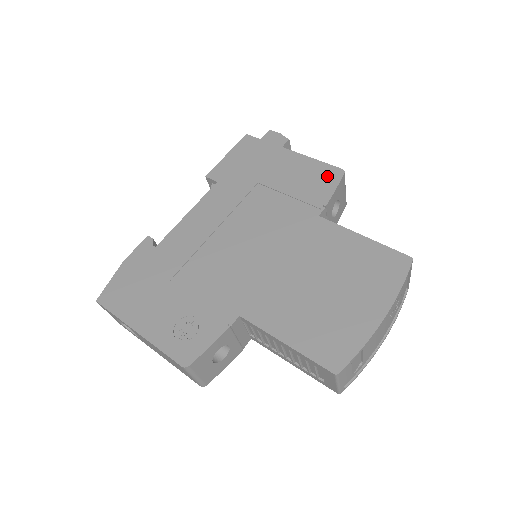
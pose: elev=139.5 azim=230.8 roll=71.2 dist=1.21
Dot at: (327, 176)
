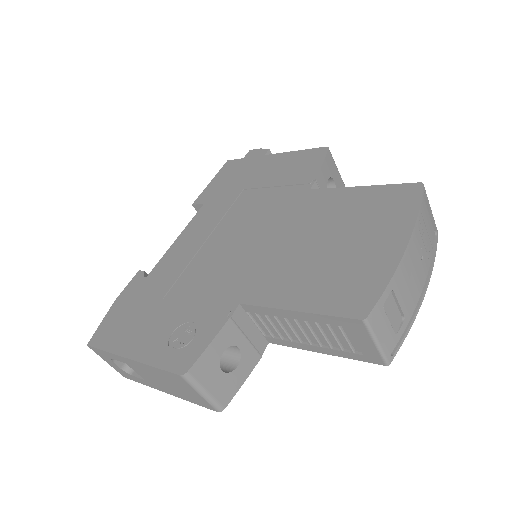
Dot at: (311, 157)
